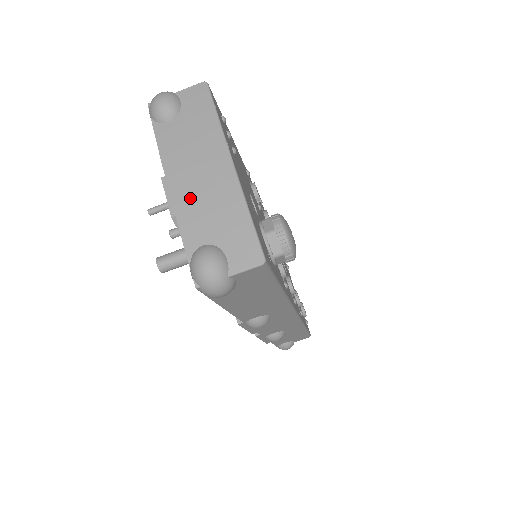
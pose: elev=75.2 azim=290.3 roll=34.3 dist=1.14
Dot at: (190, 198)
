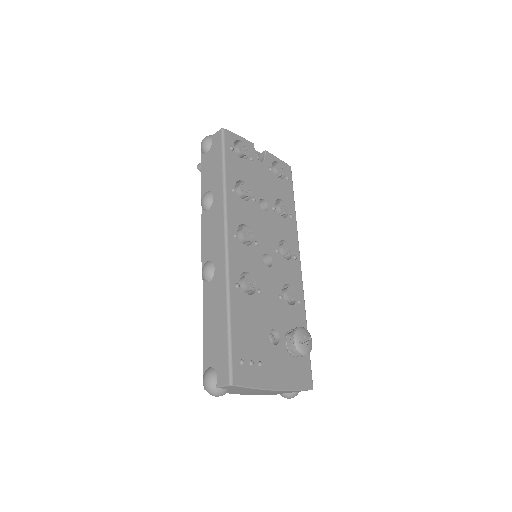
Dot at: (265, 394)
